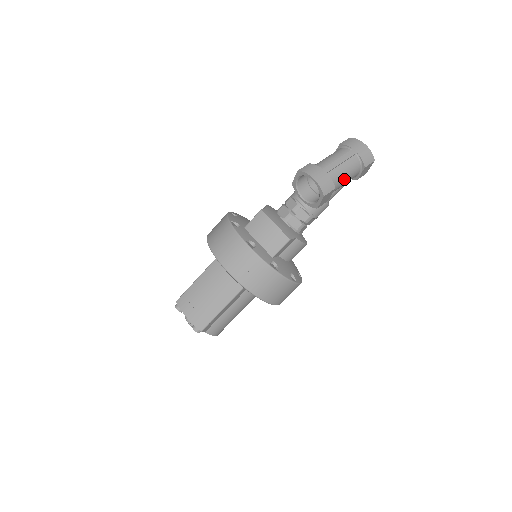
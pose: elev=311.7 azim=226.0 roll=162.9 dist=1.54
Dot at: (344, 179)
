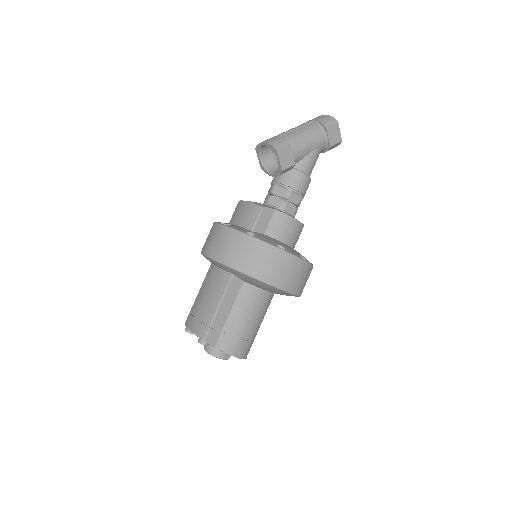
Dot at: (304, 140)
